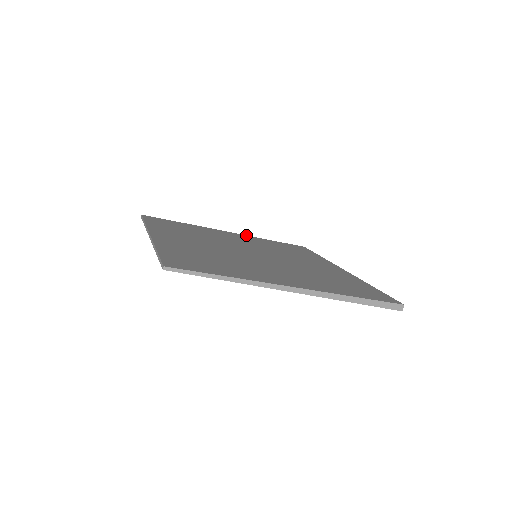
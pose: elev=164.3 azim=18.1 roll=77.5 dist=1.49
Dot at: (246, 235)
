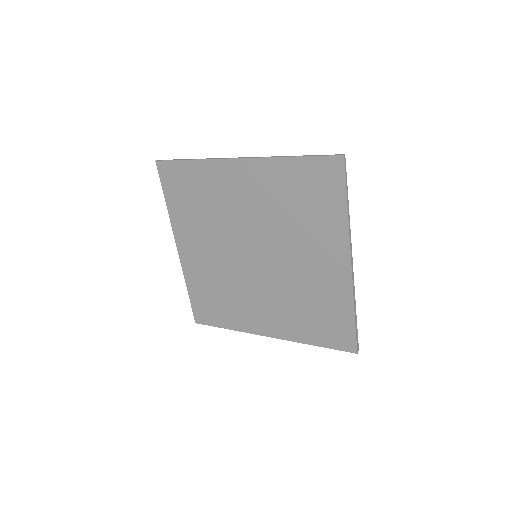
Dot at: occluded
